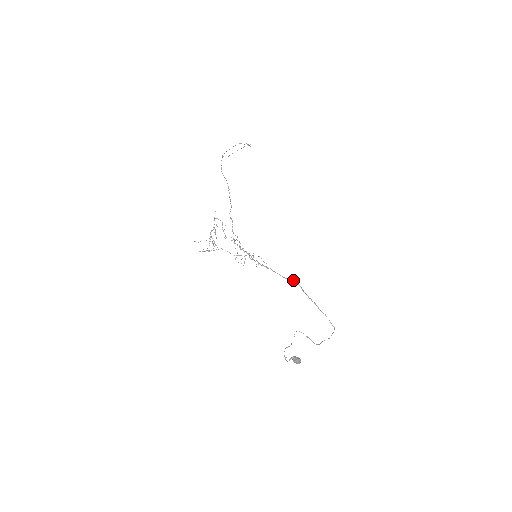
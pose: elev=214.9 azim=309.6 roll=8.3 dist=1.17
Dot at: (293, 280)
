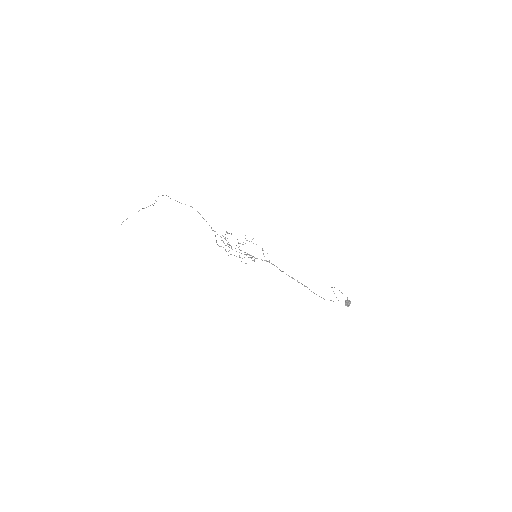
Dot at: occluded
